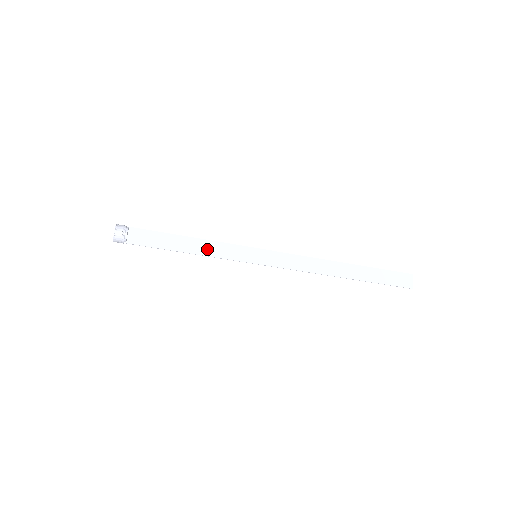
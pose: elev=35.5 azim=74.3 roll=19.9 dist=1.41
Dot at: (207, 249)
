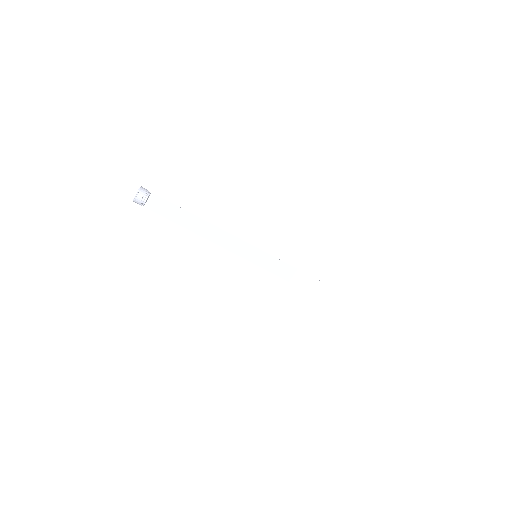
Dot at: (214, 235)
